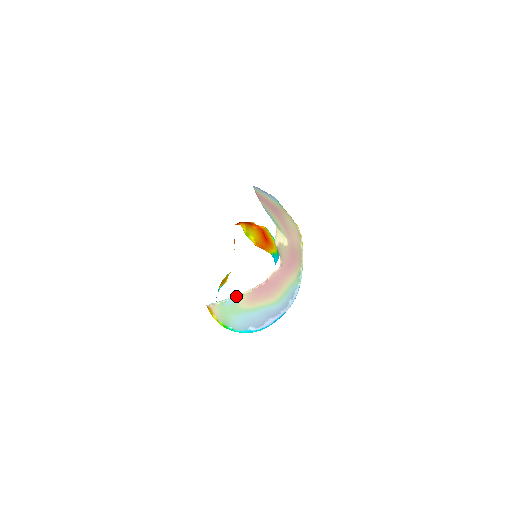
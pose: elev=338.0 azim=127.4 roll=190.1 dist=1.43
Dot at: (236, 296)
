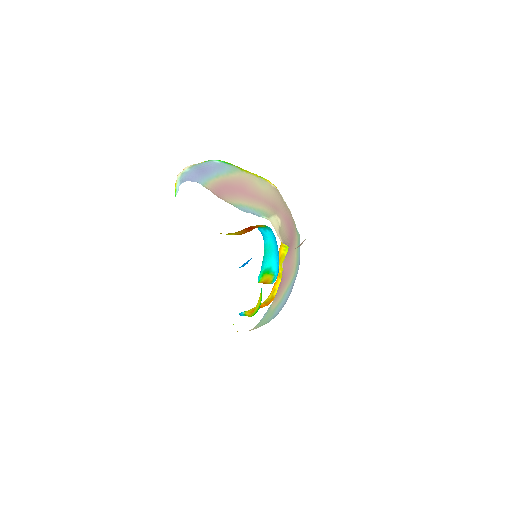
Dot at: occluded
